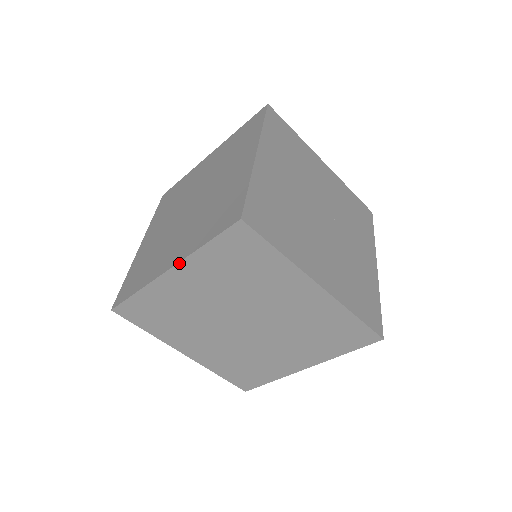
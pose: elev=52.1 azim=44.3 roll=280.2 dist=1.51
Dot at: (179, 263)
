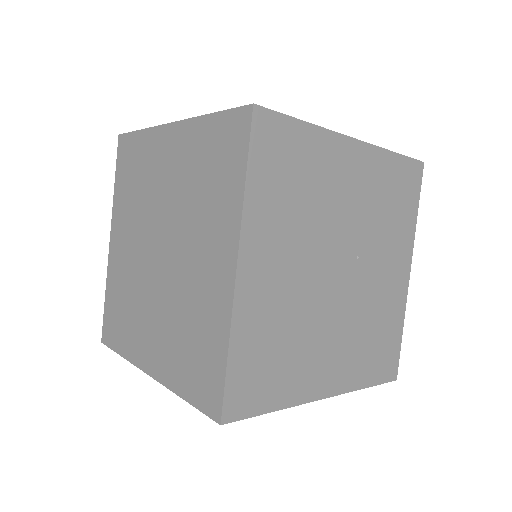
Dot at: (159, 382)
